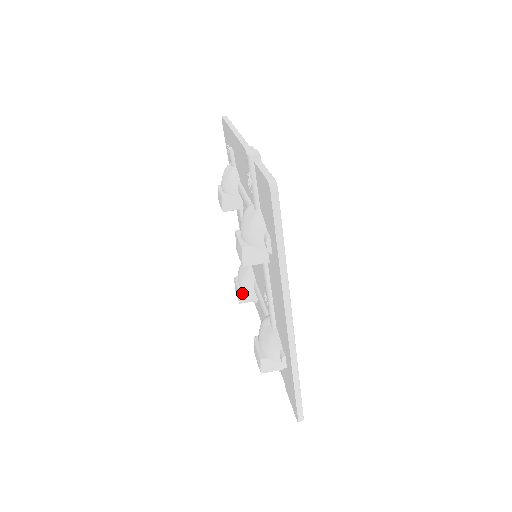
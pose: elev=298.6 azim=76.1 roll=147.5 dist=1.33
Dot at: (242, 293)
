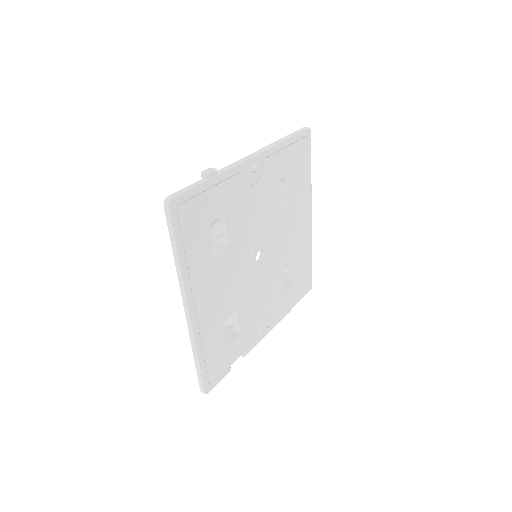
Dot at: occluded
